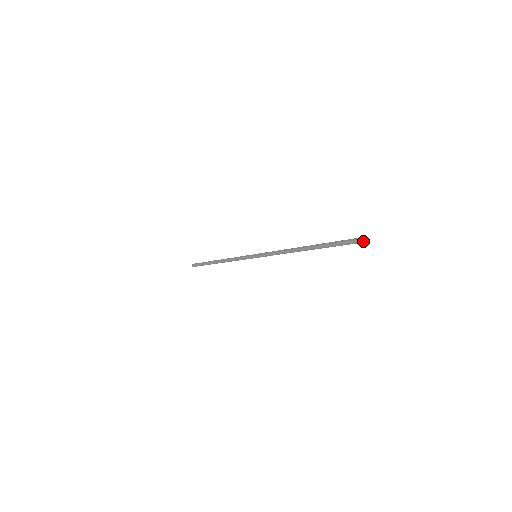
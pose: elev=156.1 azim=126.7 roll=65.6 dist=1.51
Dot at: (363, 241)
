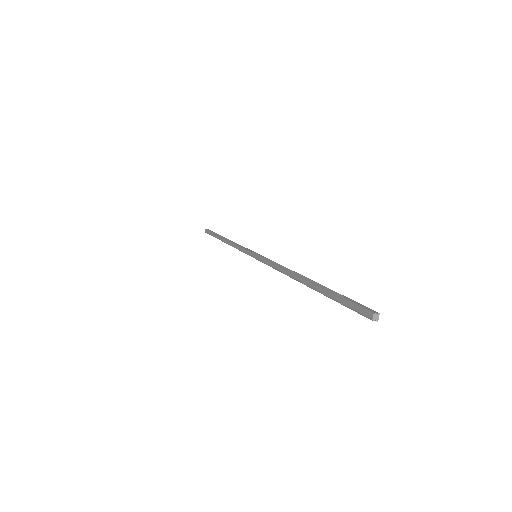
Dot at: (370, 317)
